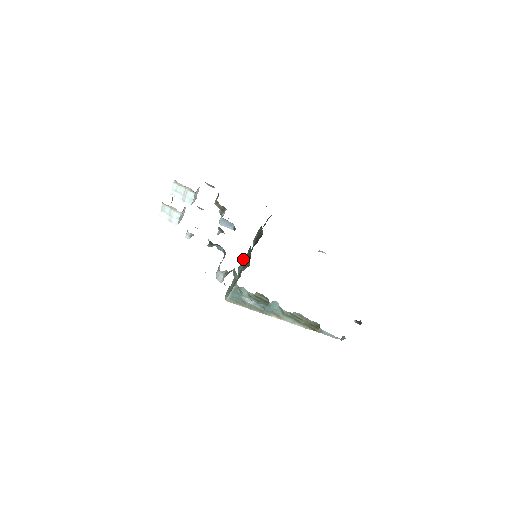
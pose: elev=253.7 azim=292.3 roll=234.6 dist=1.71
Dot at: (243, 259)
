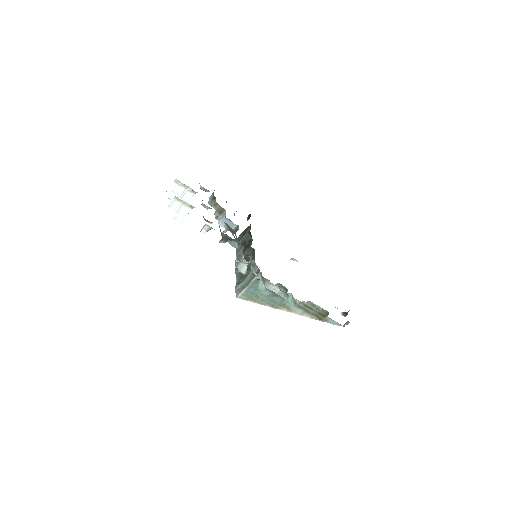
Dot at: occluded
